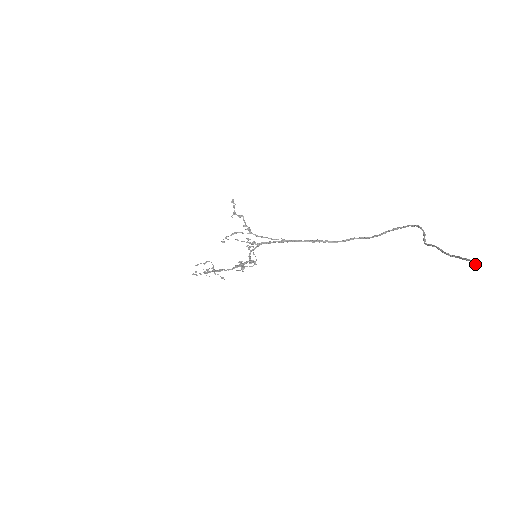
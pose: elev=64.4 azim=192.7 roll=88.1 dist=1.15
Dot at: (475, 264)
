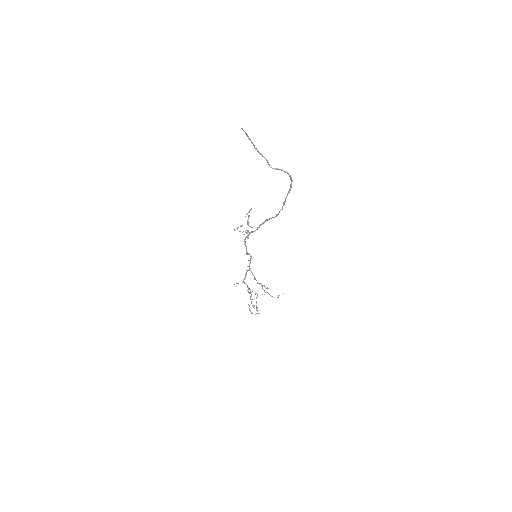
Dot at: occluded
